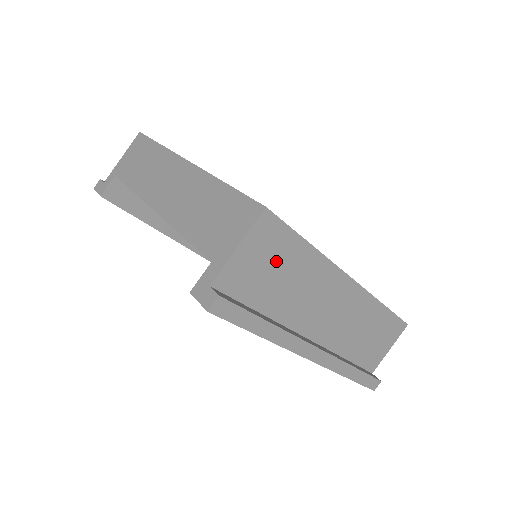
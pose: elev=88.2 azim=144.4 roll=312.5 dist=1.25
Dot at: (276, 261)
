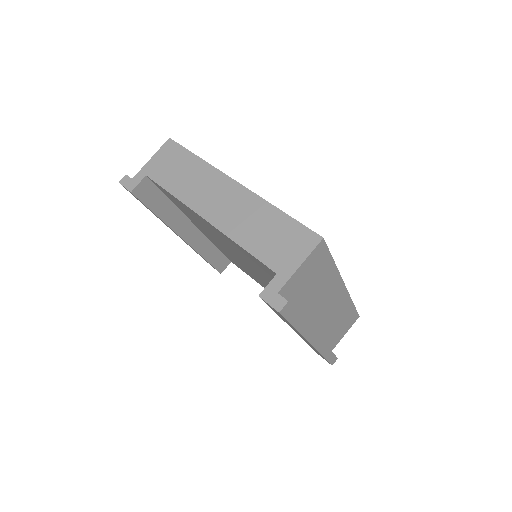
Dot at: (315, 274)
